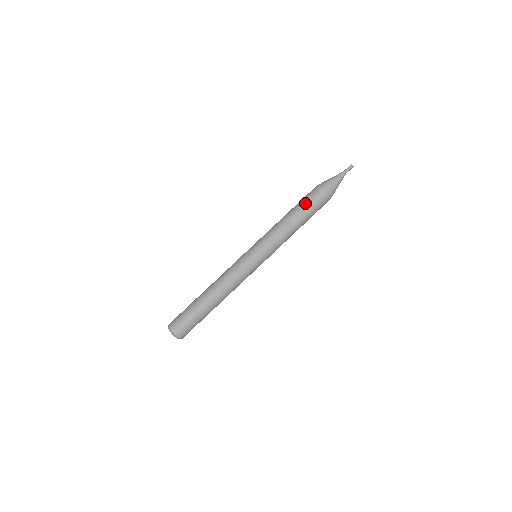
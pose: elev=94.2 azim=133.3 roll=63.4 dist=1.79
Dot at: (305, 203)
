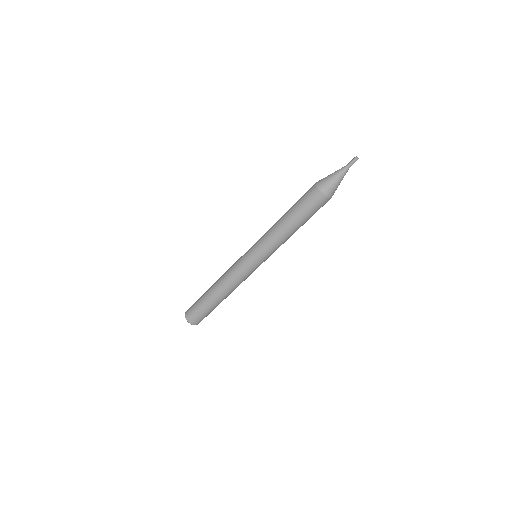
Dot at: (301, 208)
